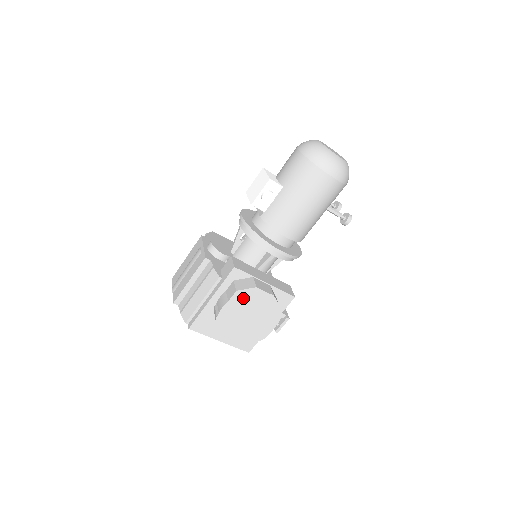
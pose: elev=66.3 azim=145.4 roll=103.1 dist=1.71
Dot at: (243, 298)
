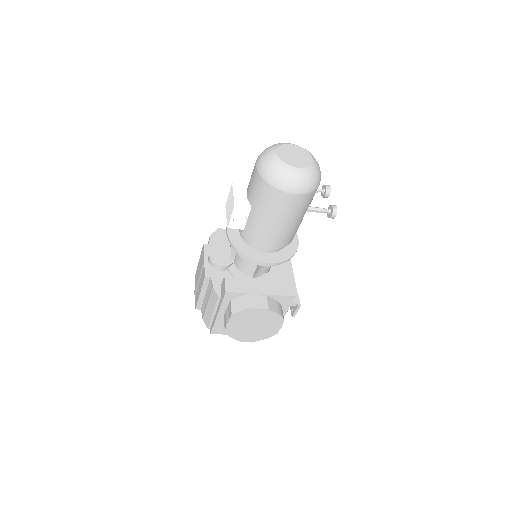
Dot at: (241, 316)
